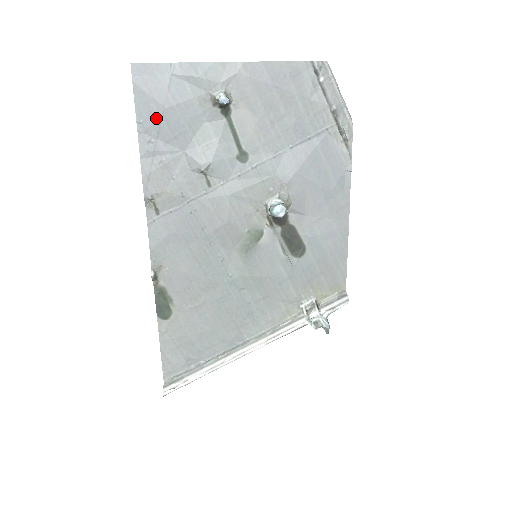
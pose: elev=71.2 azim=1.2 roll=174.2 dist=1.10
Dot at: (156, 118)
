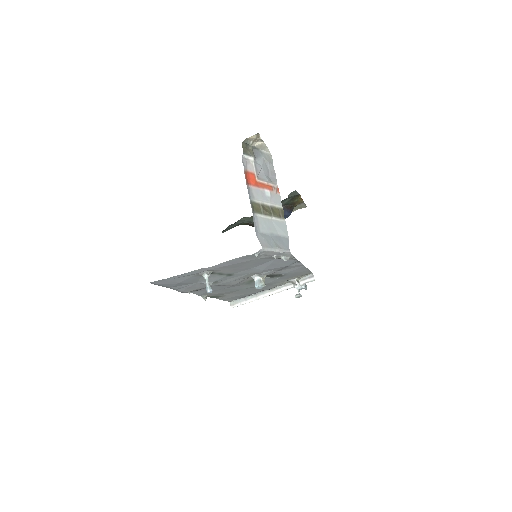
Dot at: (175, 285)
